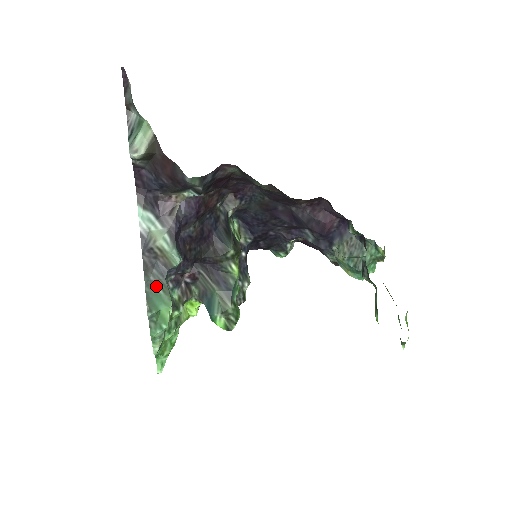
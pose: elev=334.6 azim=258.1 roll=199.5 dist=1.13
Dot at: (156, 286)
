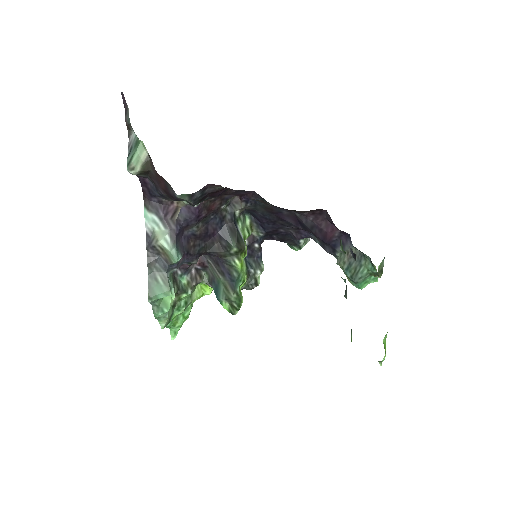
Dot at: (158, 278)
